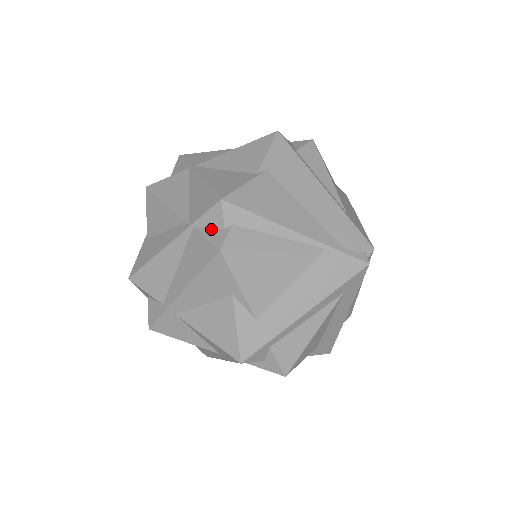
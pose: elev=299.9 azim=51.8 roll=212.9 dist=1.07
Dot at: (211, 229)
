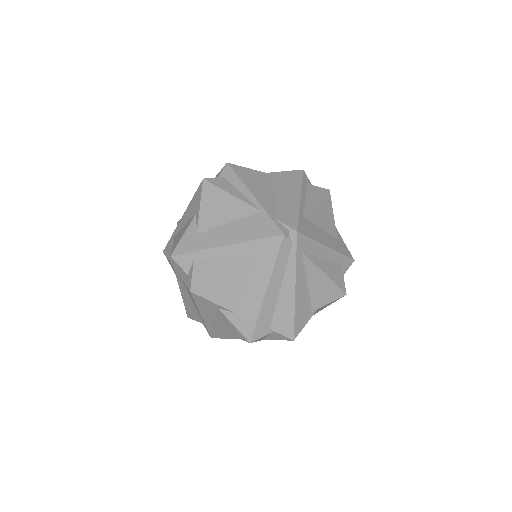
Dot at: occluded
